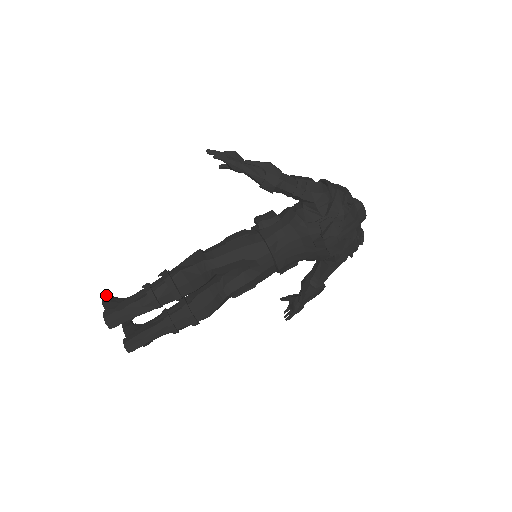
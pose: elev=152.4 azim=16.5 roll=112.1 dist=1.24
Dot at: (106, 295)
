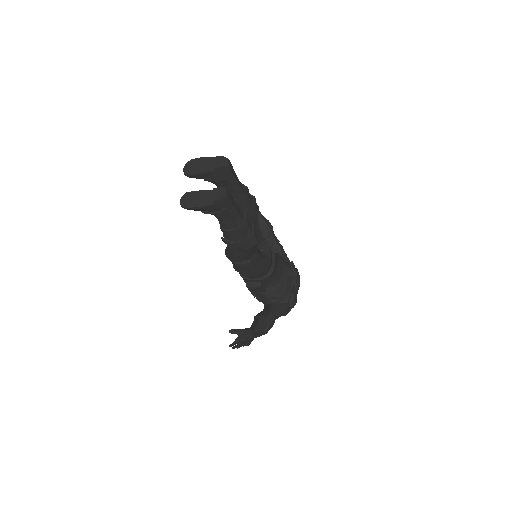
Dot at: (189, 164)
